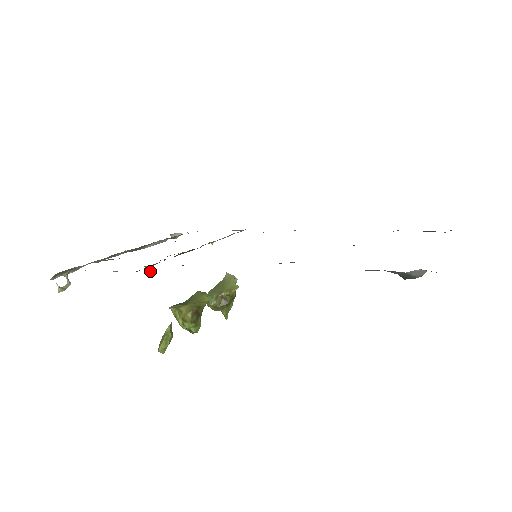
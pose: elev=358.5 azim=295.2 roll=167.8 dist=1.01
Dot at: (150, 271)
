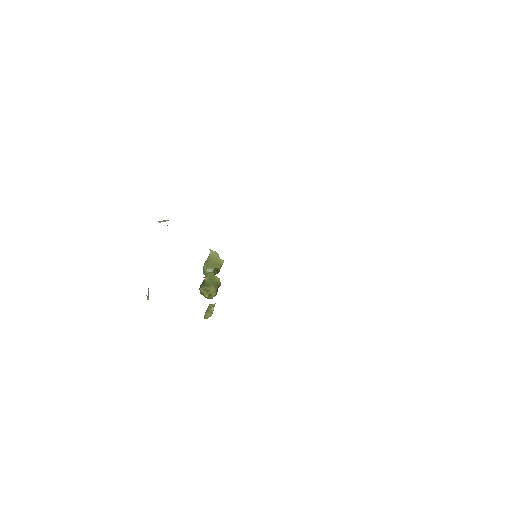
Dot at: occluded
